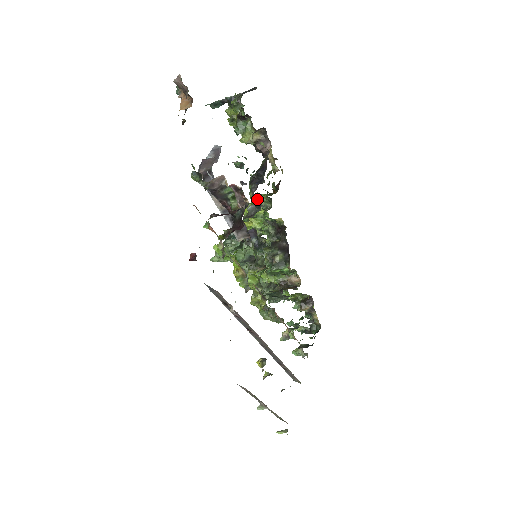
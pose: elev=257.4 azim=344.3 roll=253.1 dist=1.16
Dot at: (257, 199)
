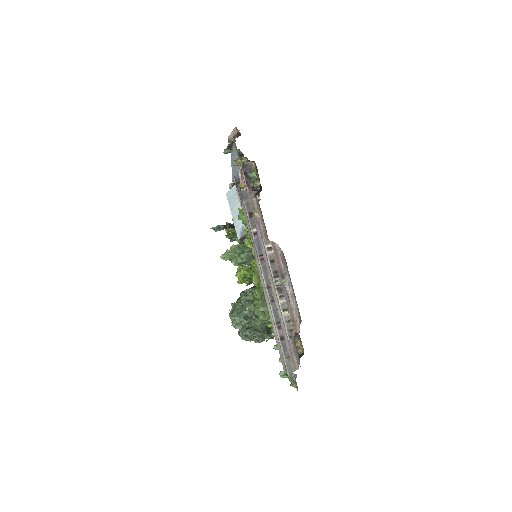
Dot at: occluded
